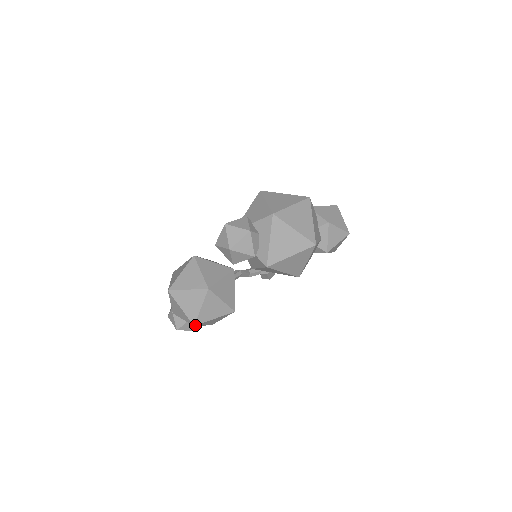
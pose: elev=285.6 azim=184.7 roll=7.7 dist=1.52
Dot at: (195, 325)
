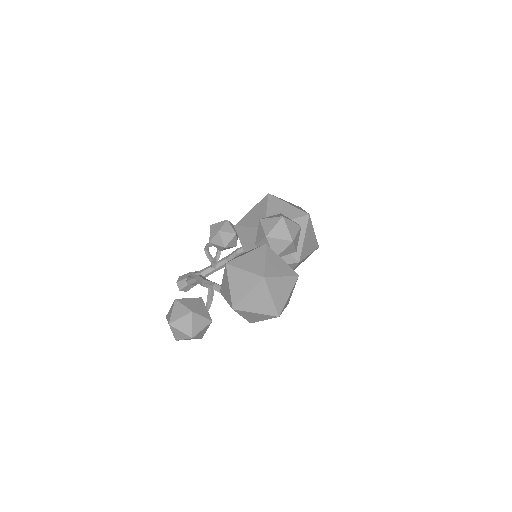
Dot at: (279, 316)
